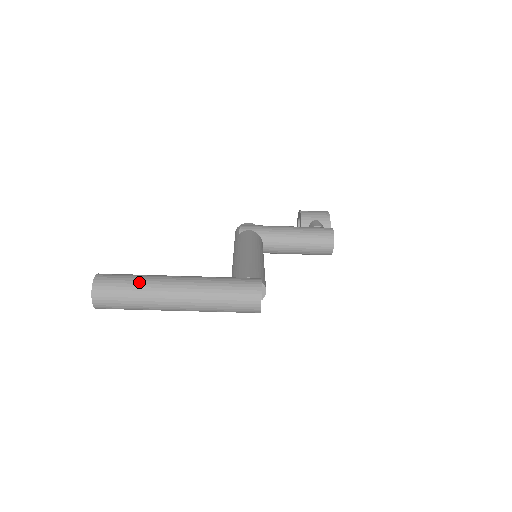
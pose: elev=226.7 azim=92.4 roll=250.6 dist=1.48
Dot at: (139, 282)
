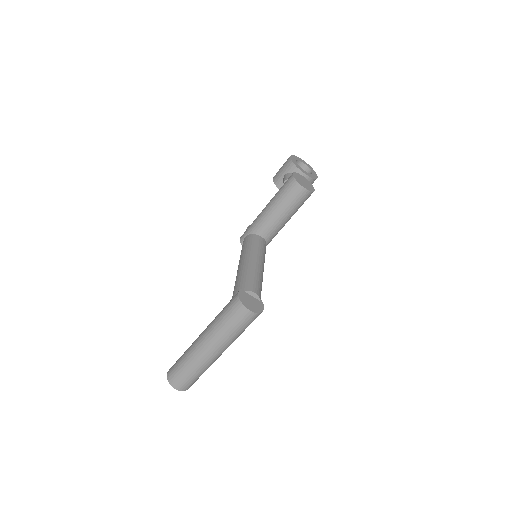
Dot at: (184, 359)
